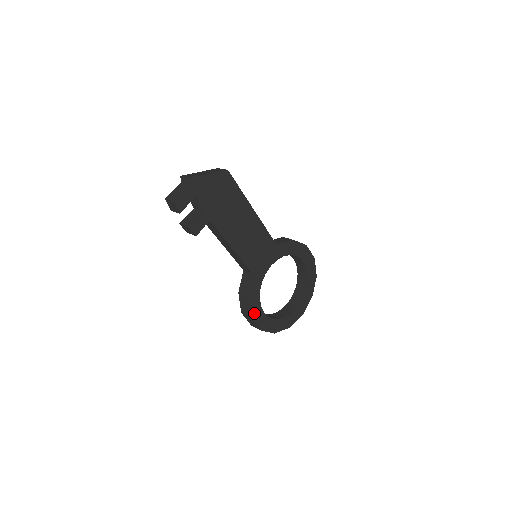
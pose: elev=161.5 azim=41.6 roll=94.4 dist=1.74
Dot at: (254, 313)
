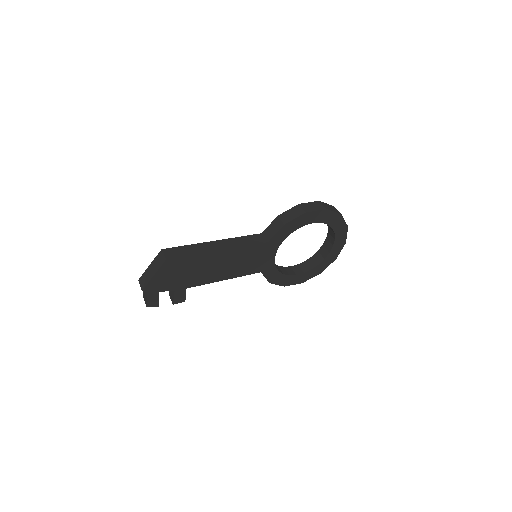
Dot at: (286, 282)
